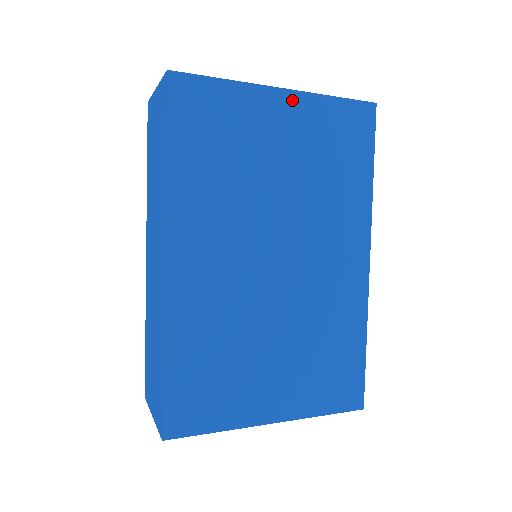
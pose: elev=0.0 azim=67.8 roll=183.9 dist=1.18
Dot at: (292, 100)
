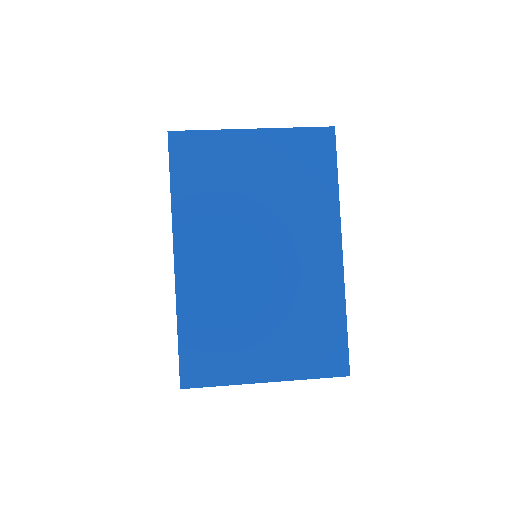
Dot at: (261, 136)
